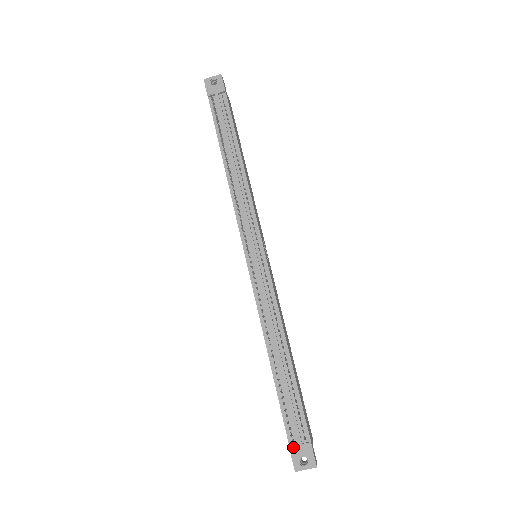
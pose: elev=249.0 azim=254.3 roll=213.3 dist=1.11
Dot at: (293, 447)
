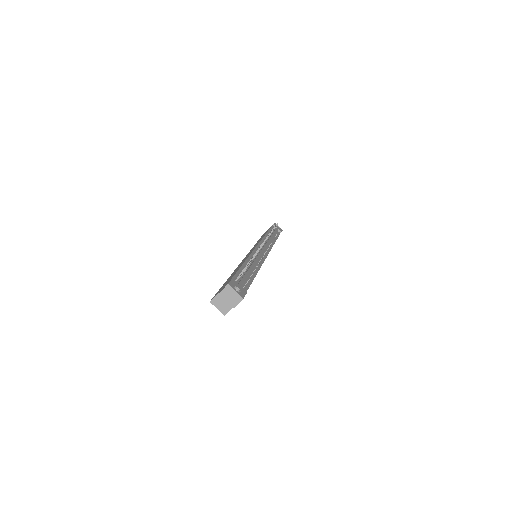
Dot at: occluded
